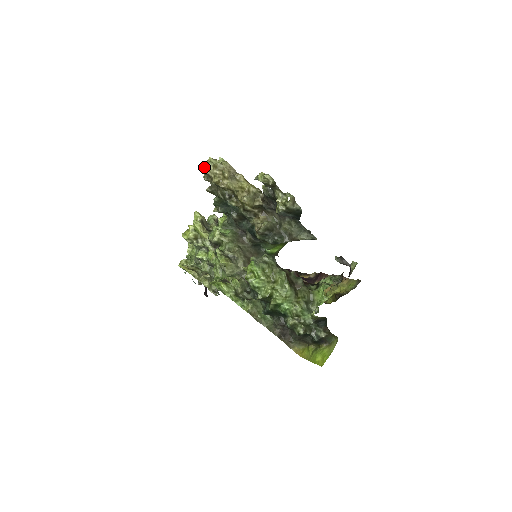
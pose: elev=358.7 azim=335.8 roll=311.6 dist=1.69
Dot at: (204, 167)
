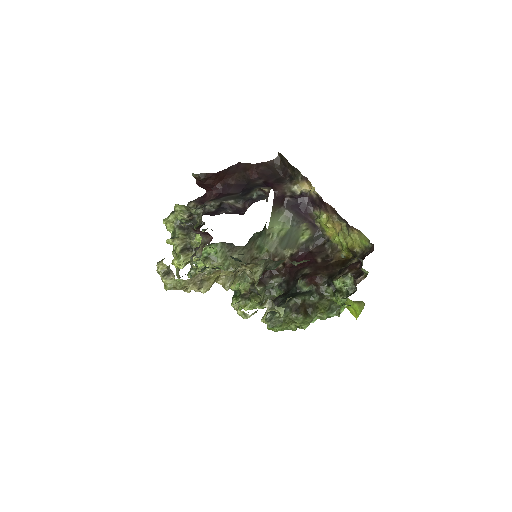
Dot at: (164, 287)
